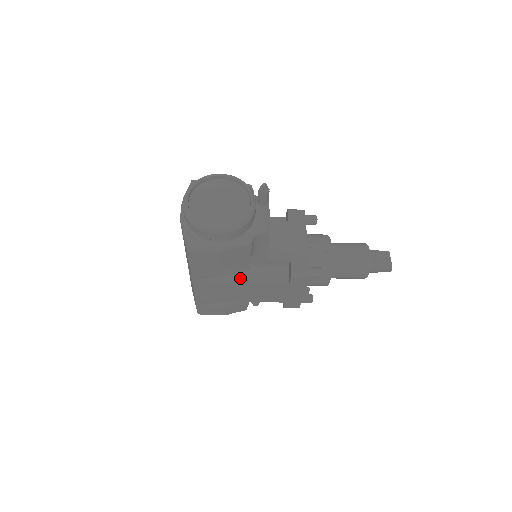
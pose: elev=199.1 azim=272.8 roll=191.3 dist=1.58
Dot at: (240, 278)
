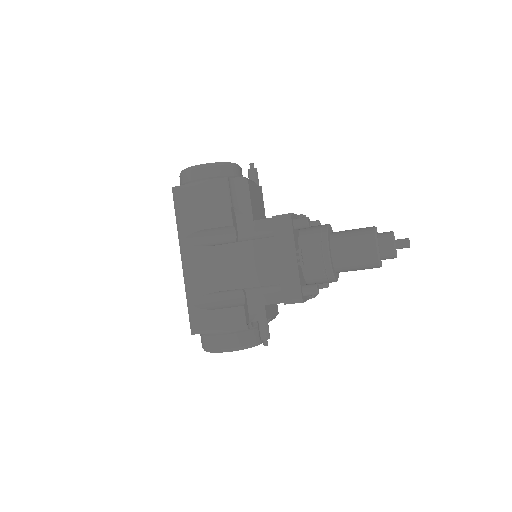
Dot at: (226, 243)
